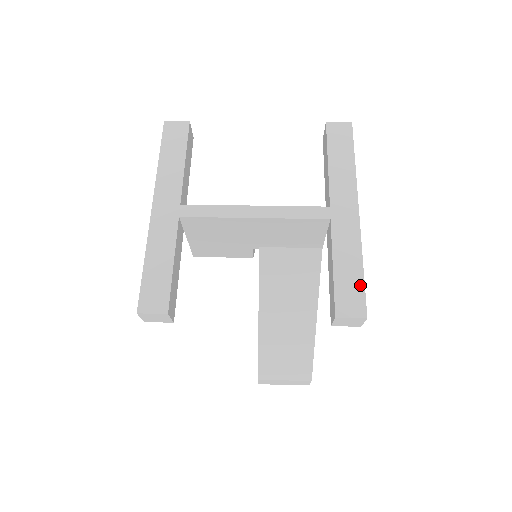
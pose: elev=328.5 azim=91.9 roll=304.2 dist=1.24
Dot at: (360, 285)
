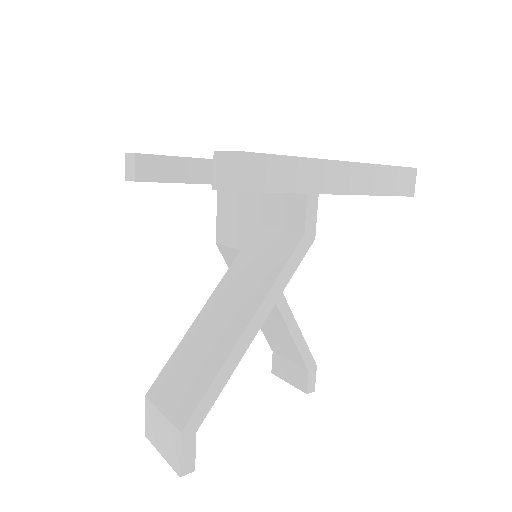
Dot at: (266, 154)
